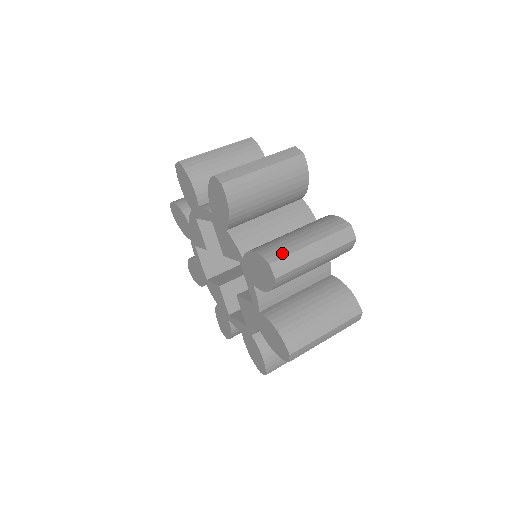
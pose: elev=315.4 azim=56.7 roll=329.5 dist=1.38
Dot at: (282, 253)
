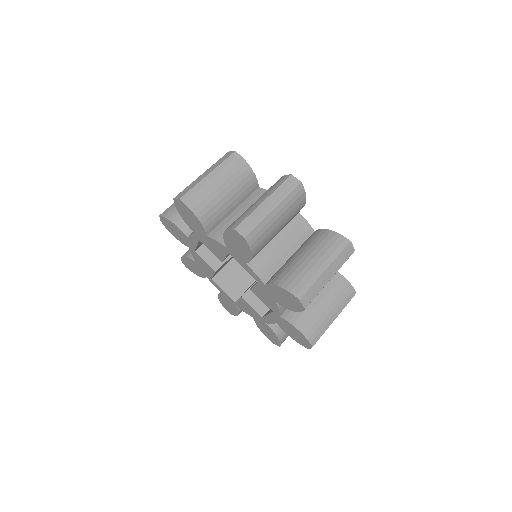
Dot at: (242, 218)
